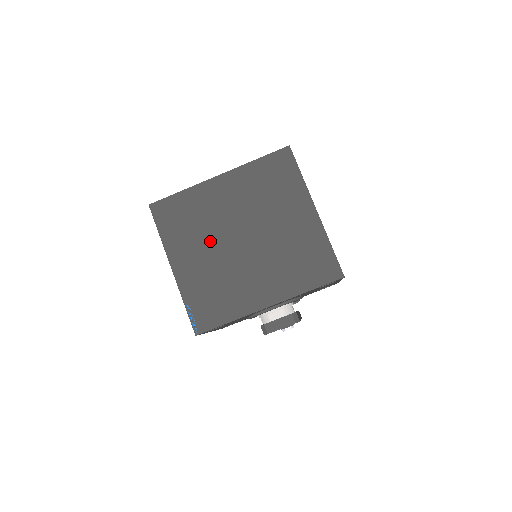
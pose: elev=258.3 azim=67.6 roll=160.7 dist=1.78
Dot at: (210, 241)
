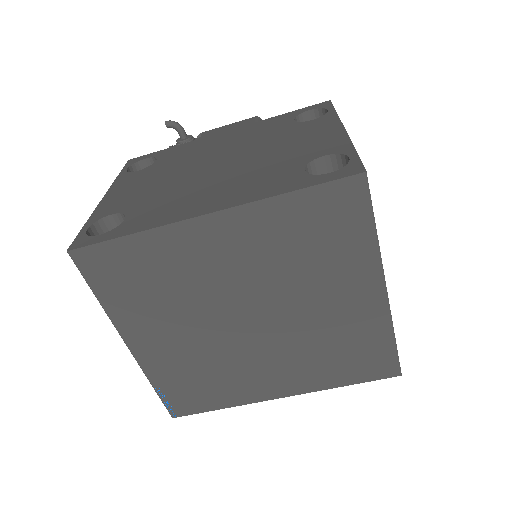
Dot at: (192, 317)
